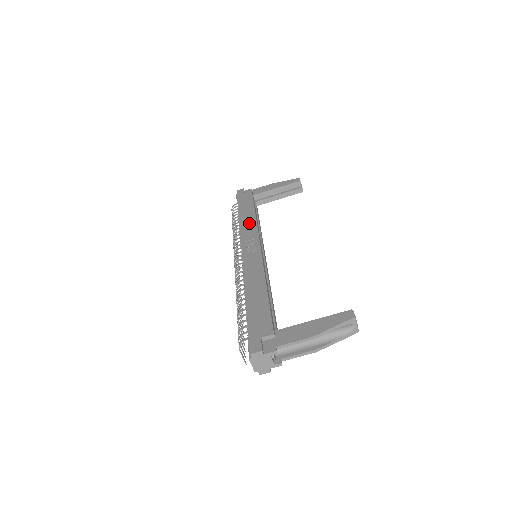
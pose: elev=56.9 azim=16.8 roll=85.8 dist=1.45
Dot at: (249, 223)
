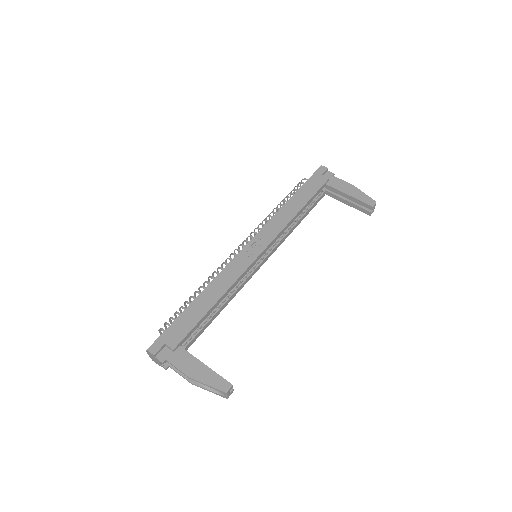
Dot at: (282, 219)
